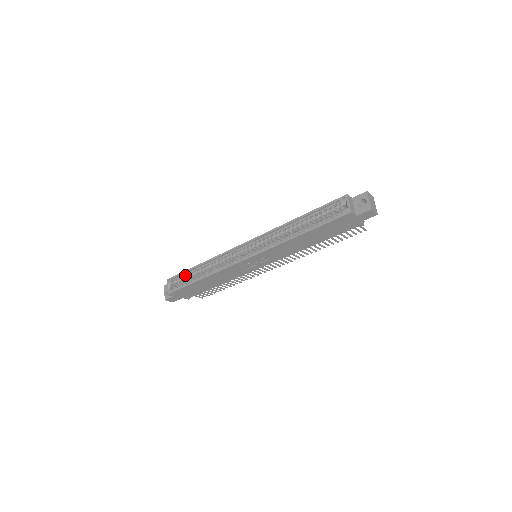
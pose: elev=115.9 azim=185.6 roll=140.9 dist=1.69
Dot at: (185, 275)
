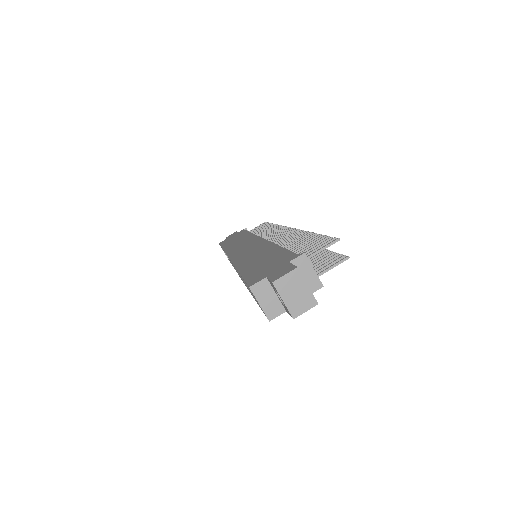
Dot at: occluded
